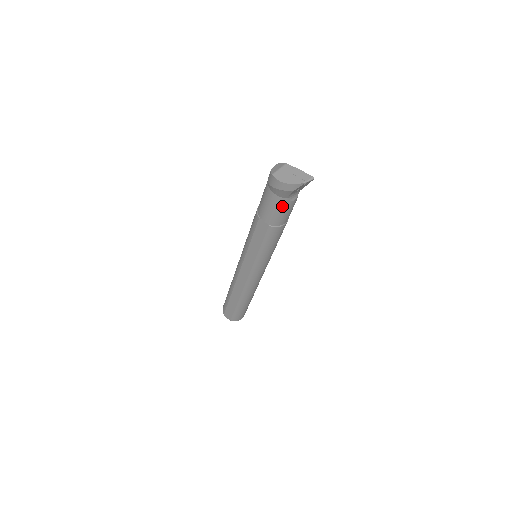
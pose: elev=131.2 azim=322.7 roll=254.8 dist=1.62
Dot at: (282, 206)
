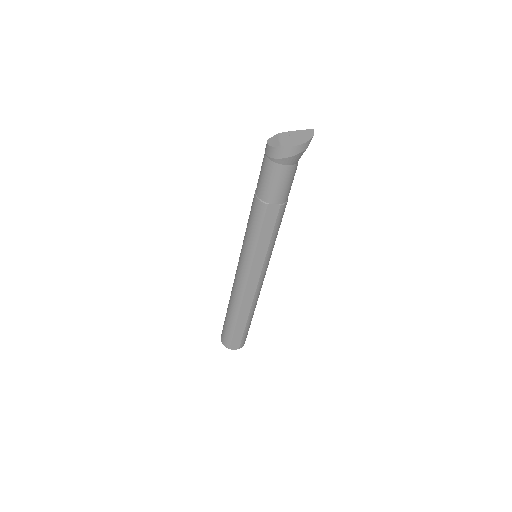
Dot at: (292, 175)
